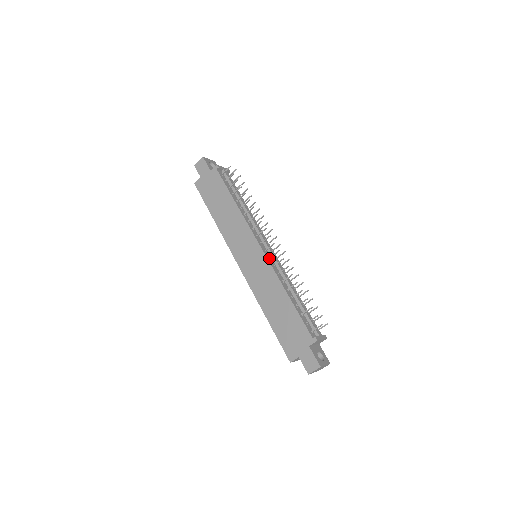
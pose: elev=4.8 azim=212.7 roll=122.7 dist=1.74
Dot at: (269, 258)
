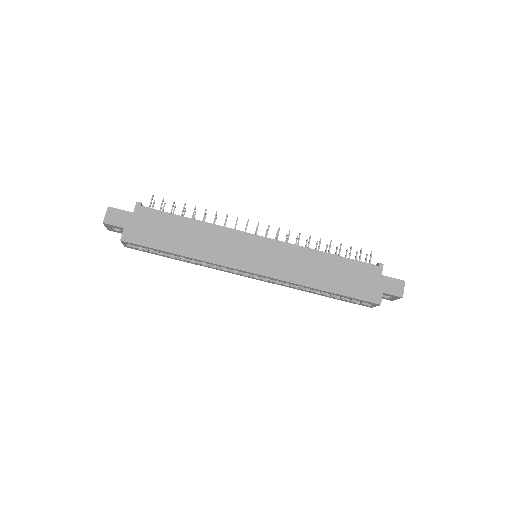
Dot at: (276, 242)
